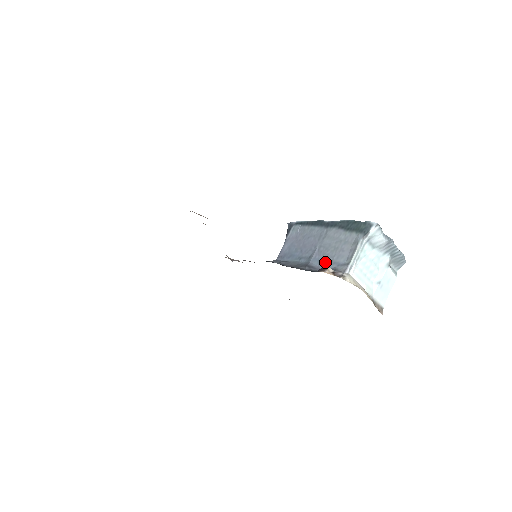
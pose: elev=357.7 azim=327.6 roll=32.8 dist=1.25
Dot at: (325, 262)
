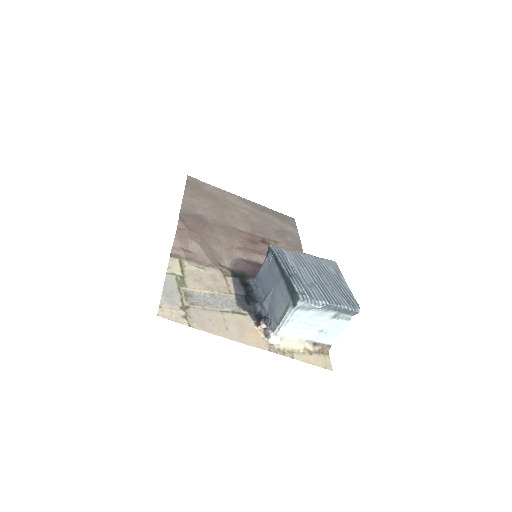
Dot at: (271, 309)
